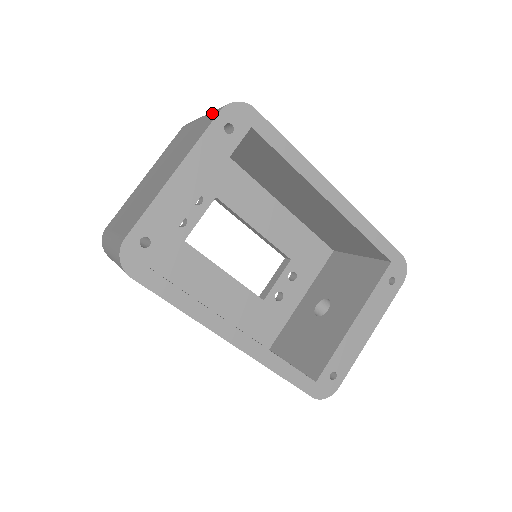
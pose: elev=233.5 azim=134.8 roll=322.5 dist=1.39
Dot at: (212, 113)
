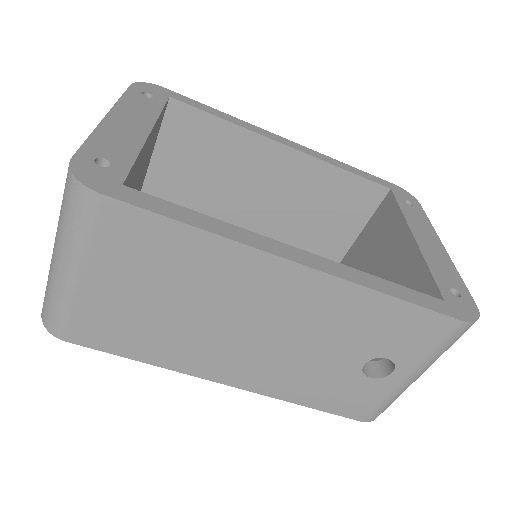
Dot at: occluded
